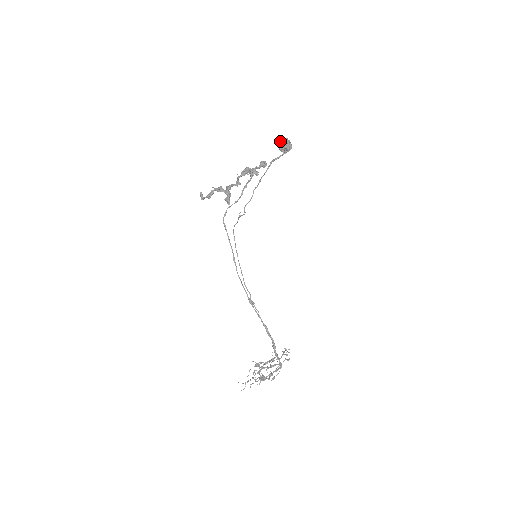
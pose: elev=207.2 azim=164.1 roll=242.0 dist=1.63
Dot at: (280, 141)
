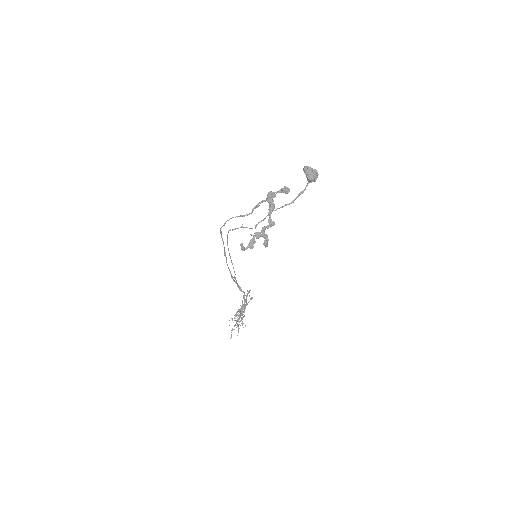
Dot at: (311, 174)
